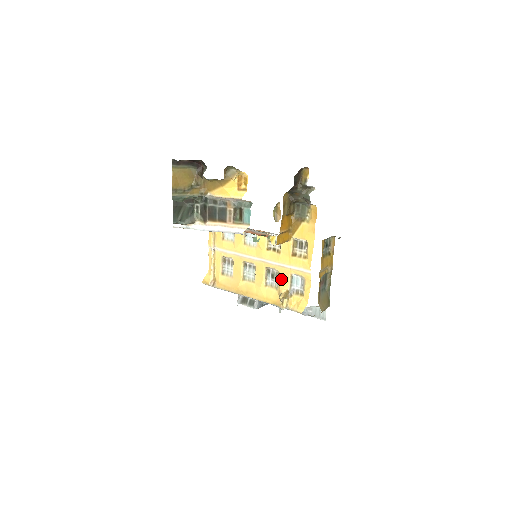
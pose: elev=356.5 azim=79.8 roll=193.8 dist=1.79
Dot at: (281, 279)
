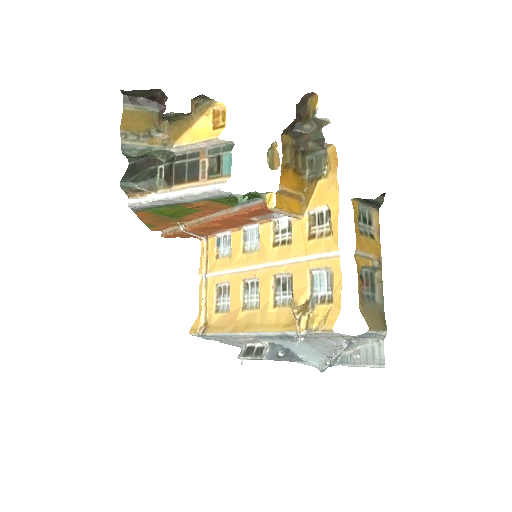
Dot at: (296, 285)
